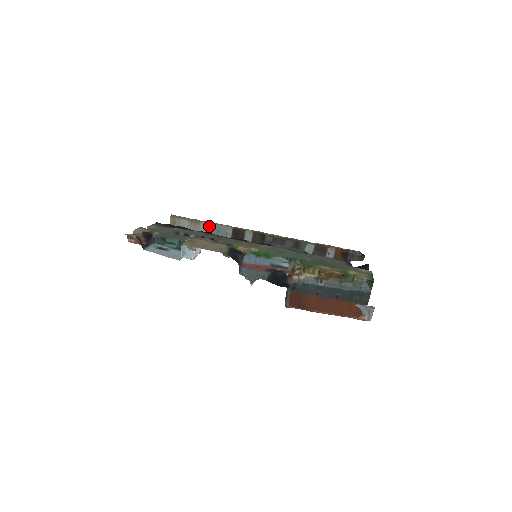
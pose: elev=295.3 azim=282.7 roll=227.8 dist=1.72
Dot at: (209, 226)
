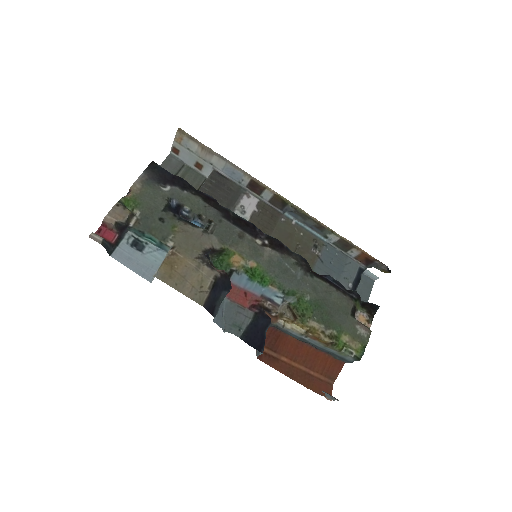
Dot at: (223, 163)
